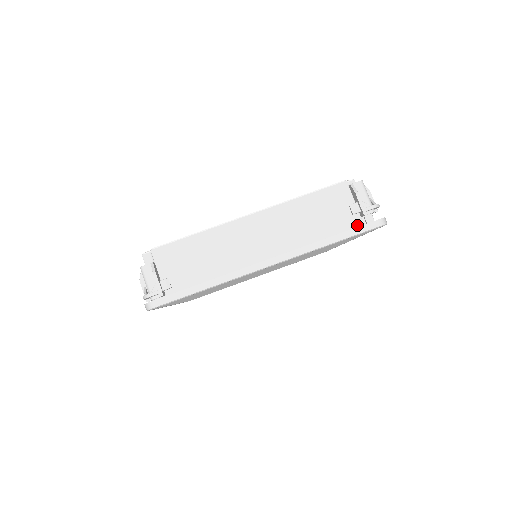
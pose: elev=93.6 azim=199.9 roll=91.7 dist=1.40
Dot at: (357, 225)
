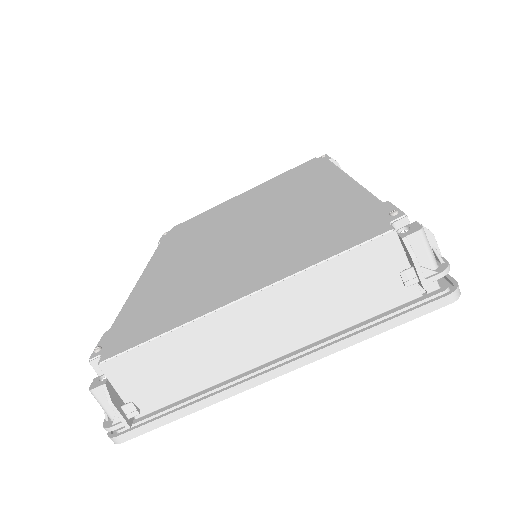
Dot at: (411, 297)
